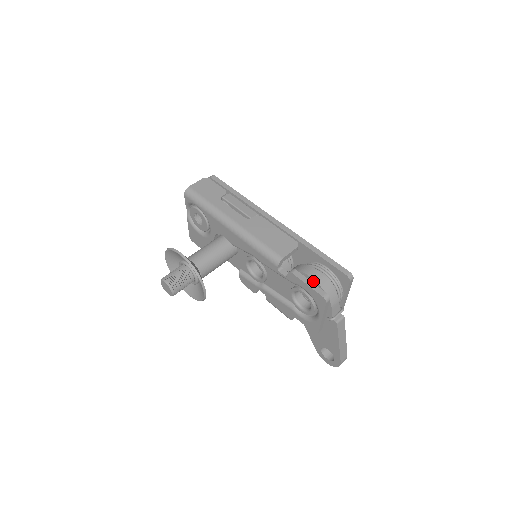
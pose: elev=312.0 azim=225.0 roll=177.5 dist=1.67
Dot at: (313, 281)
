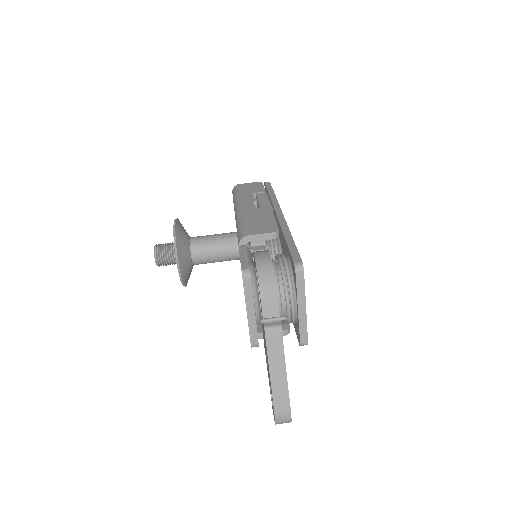
Dot at: (255, 261)
